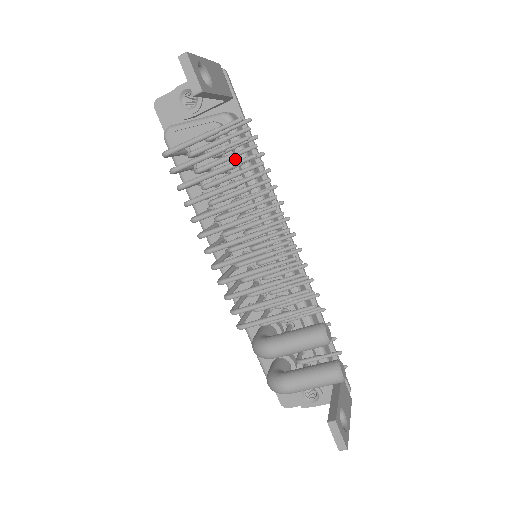
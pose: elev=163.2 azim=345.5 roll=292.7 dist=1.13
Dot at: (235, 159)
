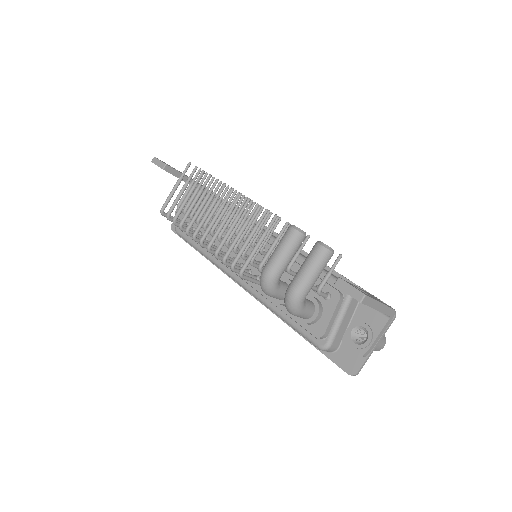
Dot at: occluded
